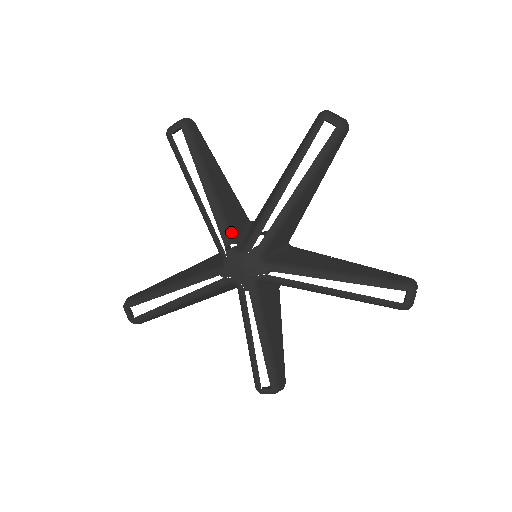
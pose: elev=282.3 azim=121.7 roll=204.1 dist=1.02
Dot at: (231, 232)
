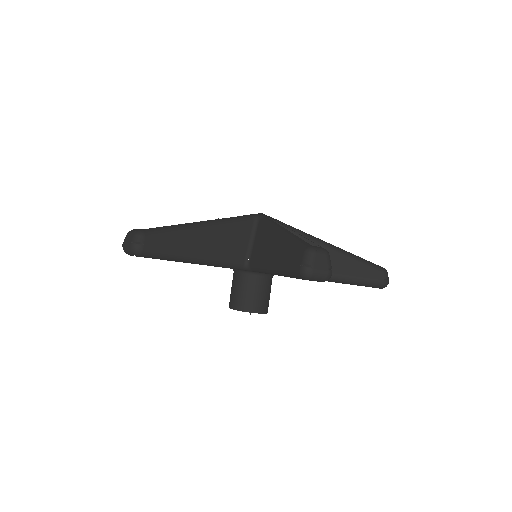
Dot at: occluded
